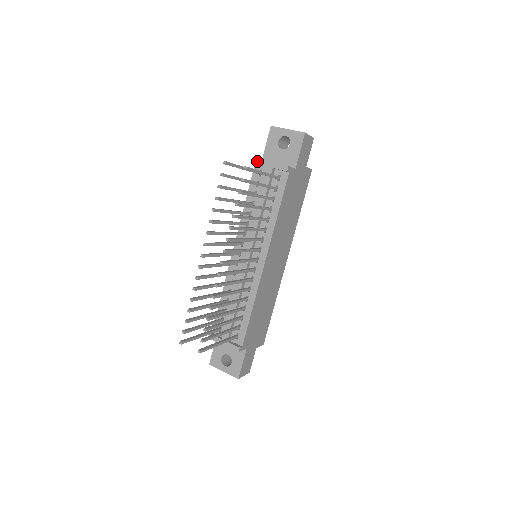
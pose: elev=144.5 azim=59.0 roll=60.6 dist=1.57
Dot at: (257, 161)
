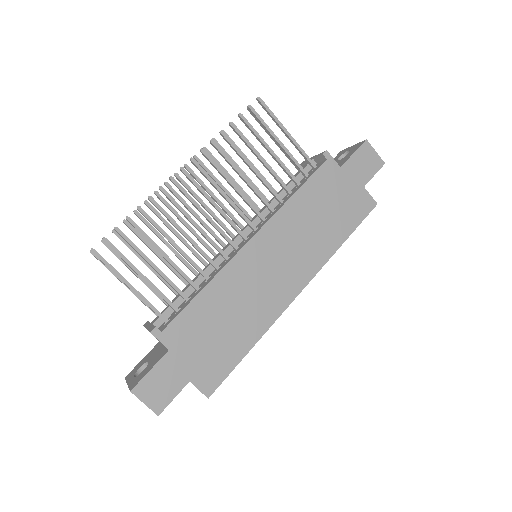
Dot at: (304, 161)
